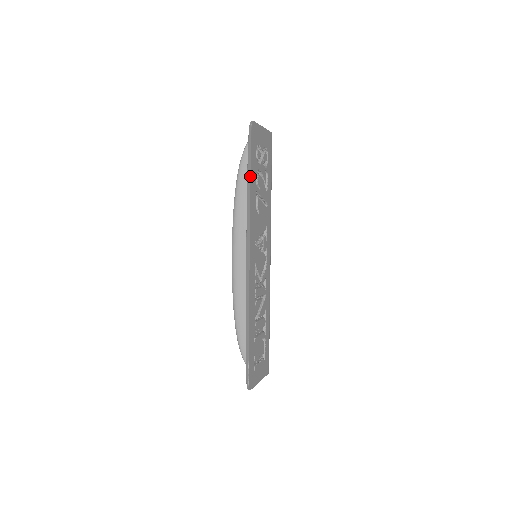
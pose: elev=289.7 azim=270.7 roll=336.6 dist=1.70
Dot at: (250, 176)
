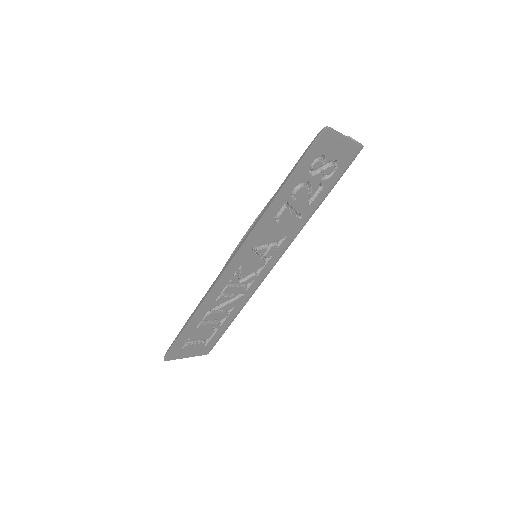
Dot at: (284, 184)
